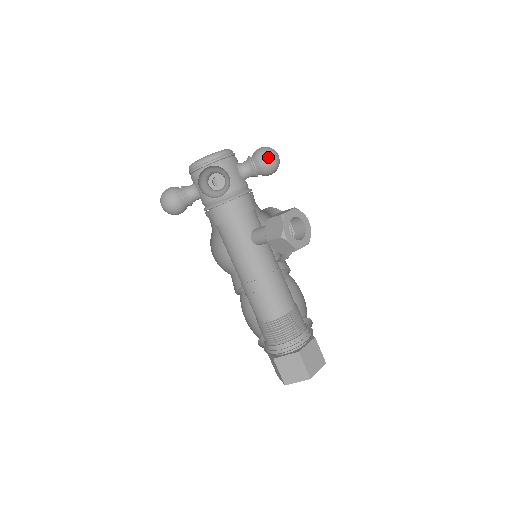
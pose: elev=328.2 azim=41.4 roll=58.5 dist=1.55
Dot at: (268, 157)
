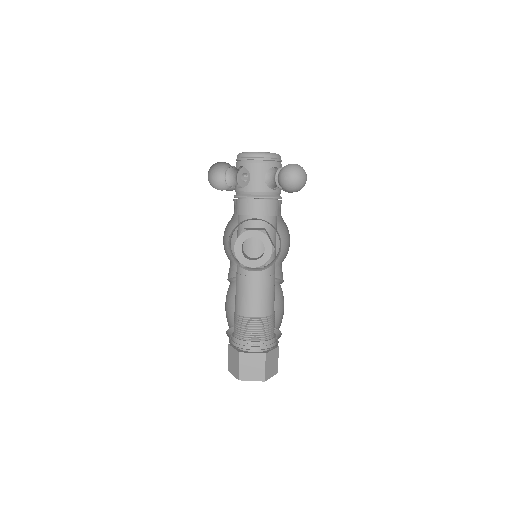
Dot at: (286, 175)
